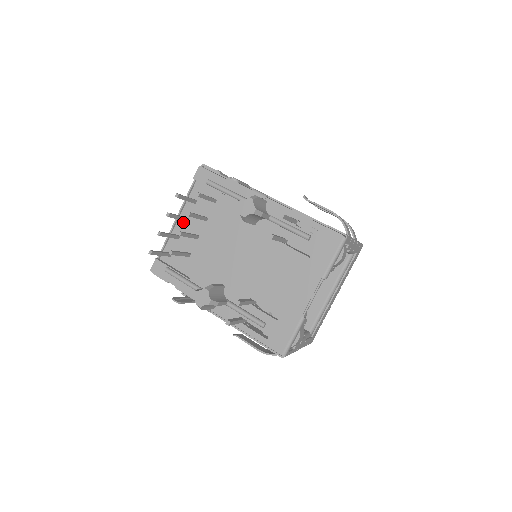
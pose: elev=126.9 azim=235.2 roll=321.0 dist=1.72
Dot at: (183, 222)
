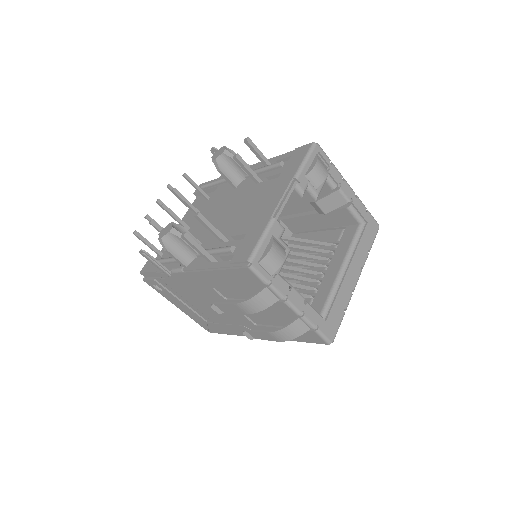
Dot at: occluded
